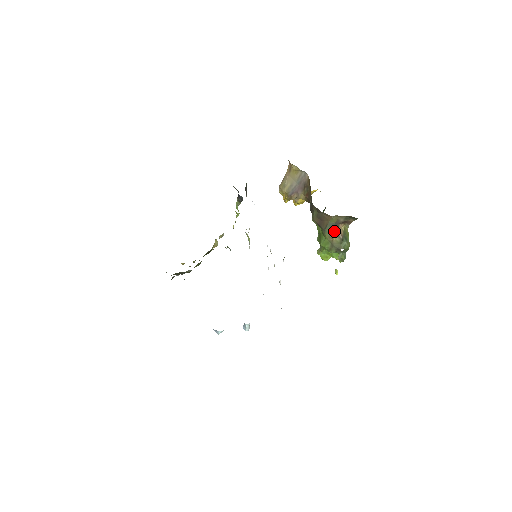
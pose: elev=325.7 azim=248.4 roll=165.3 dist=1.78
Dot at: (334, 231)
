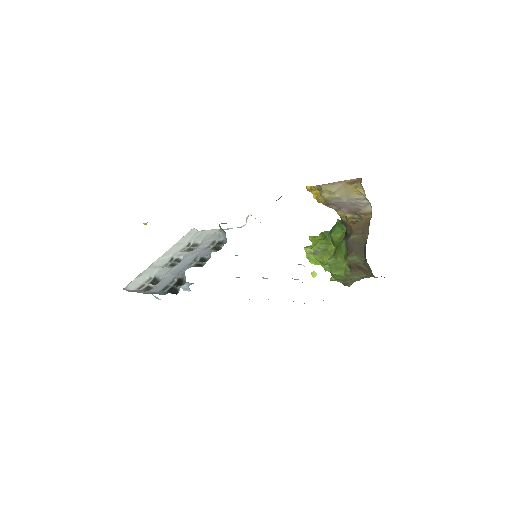
Dot at: (361, 278)
